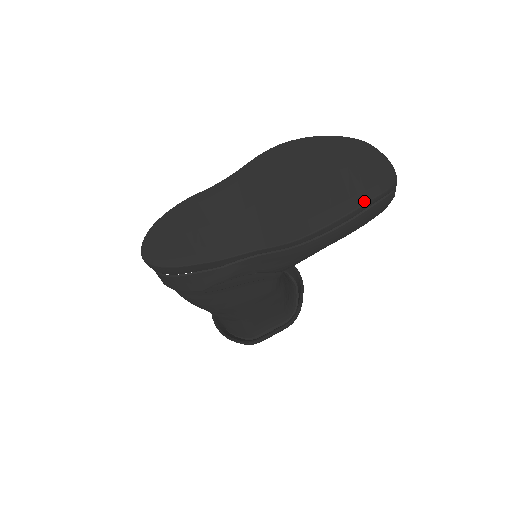
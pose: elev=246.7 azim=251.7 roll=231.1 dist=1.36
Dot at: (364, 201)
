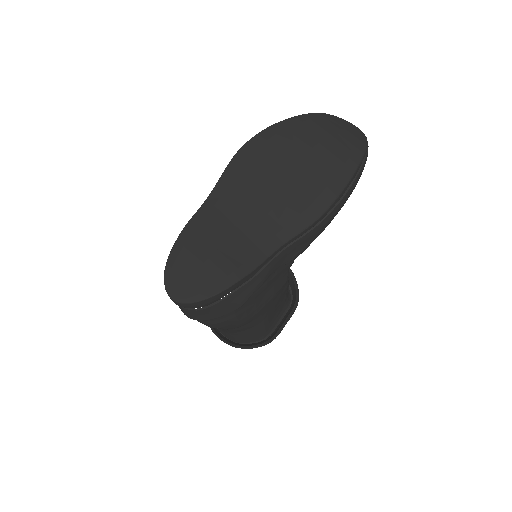
Dot at: (358, 161)
